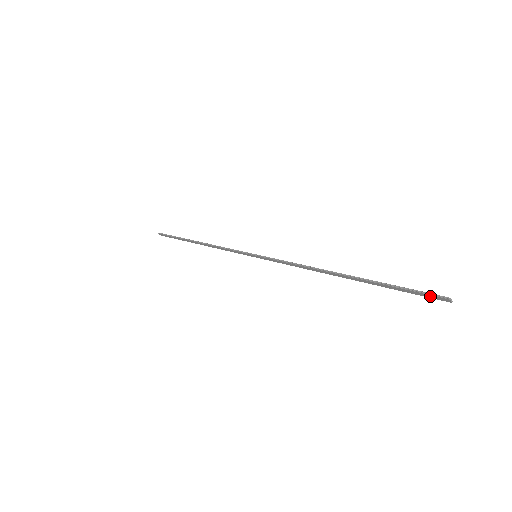
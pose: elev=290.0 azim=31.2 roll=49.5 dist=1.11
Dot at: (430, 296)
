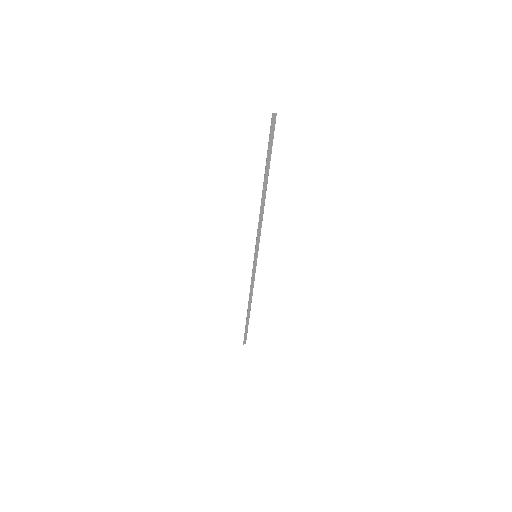
Dot at: (272, 127)
